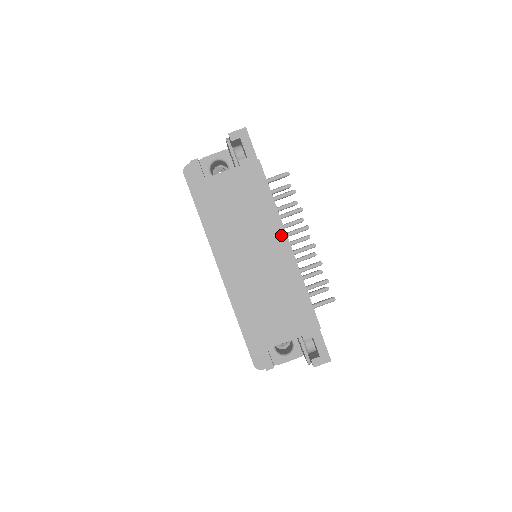
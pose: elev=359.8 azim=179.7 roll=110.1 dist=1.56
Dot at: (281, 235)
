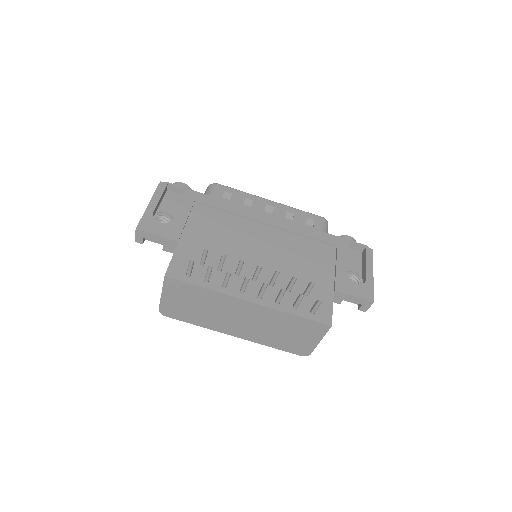
Dot at: (237, 301)
